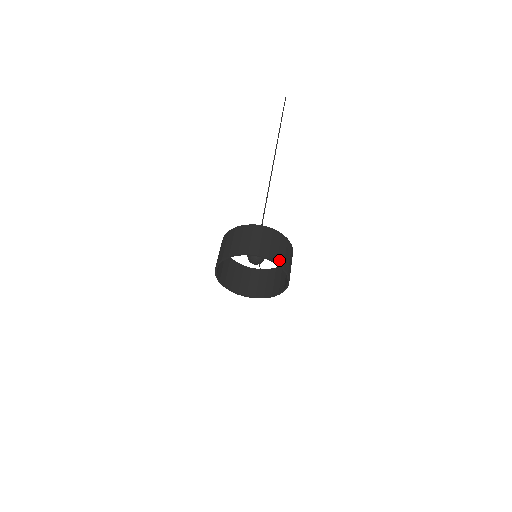
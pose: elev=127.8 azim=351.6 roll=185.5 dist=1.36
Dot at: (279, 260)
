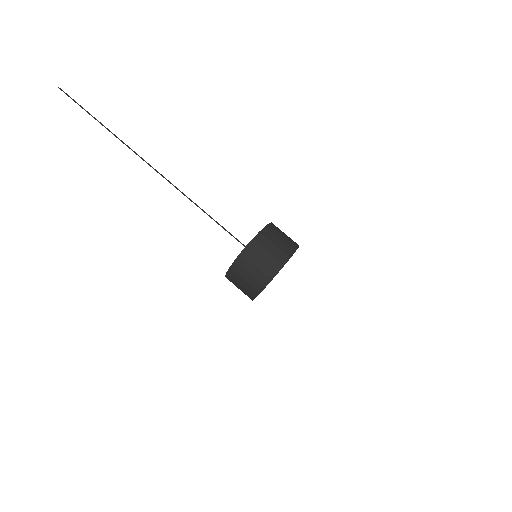
Dot at: (280, 258)
